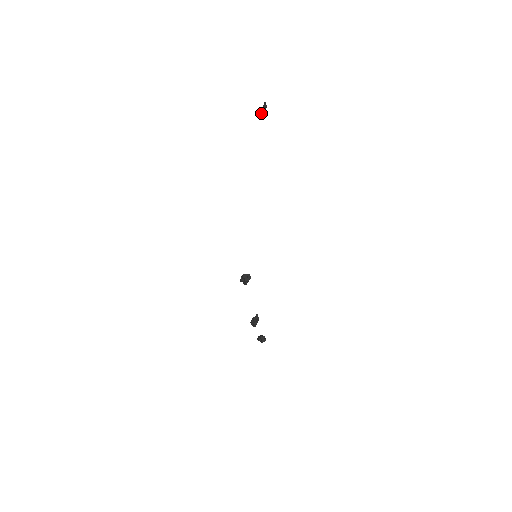
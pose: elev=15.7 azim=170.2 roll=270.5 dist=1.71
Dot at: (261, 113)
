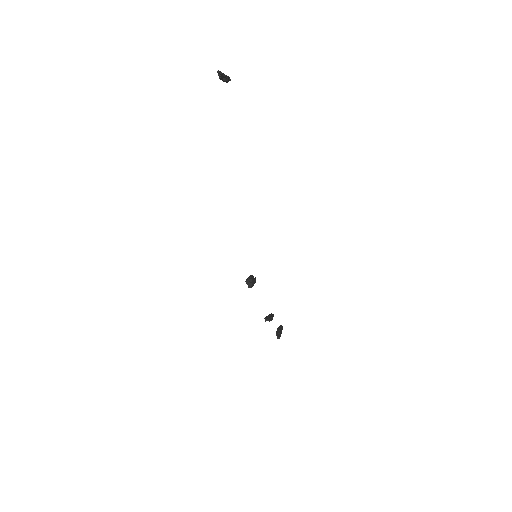
Dot at: (222, 79)
